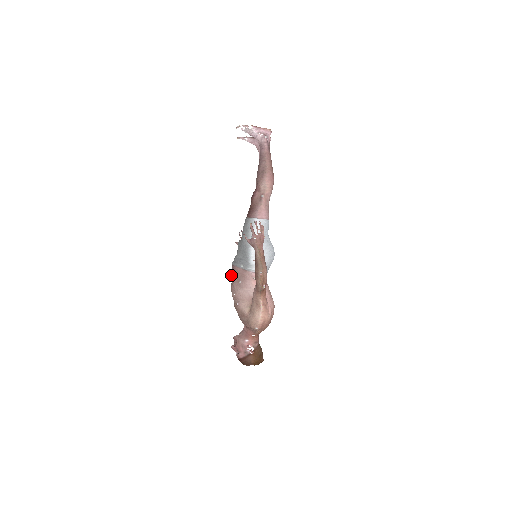
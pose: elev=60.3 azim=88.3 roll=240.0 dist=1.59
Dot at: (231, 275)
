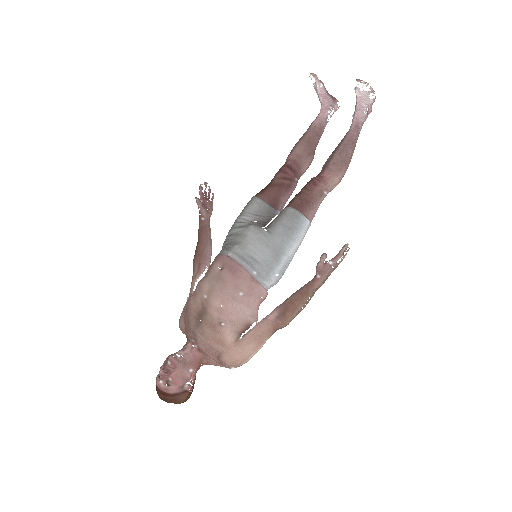
Dot at: (225, 273)
